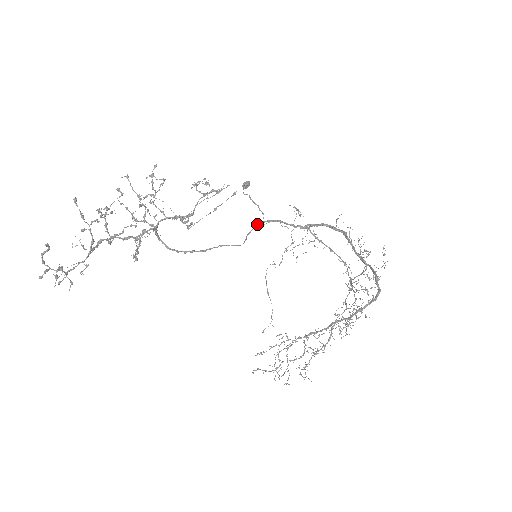
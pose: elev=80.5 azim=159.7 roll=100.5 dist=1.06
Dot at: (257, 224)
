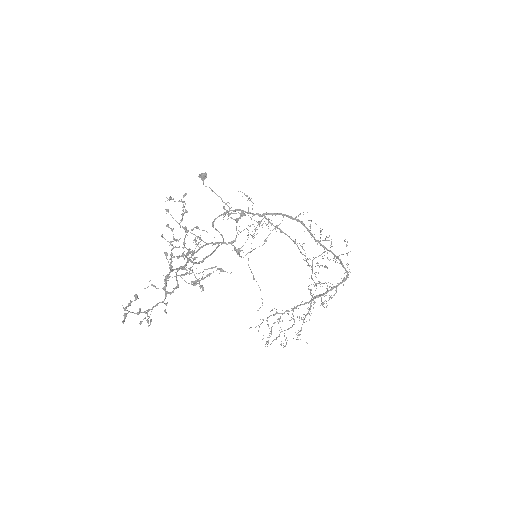
Dot at: (222, 214)
